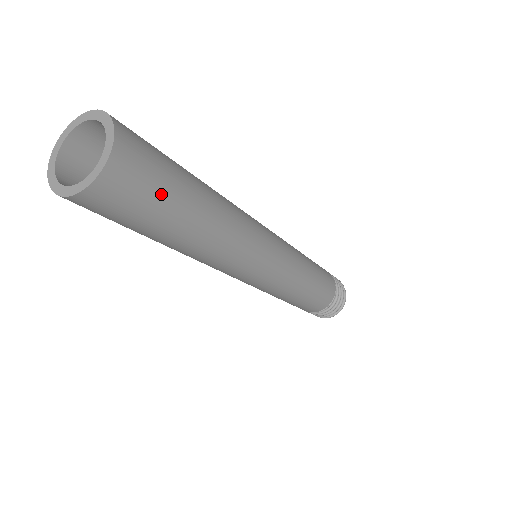
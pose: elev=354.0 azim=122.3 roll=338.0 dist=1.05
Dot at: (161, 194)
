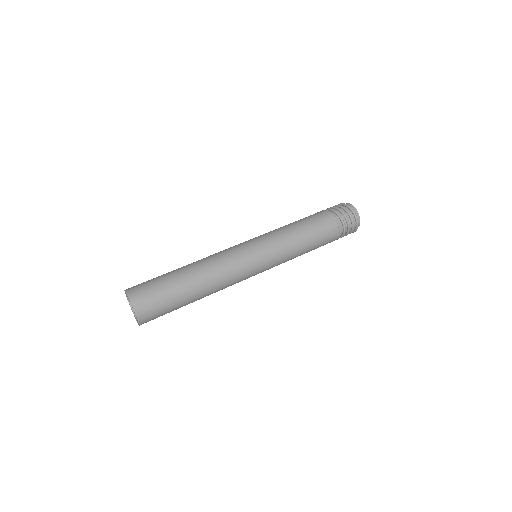
Dot at: (163, 295)
